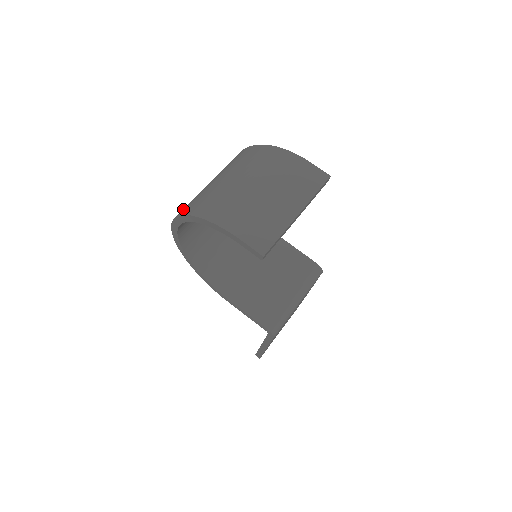
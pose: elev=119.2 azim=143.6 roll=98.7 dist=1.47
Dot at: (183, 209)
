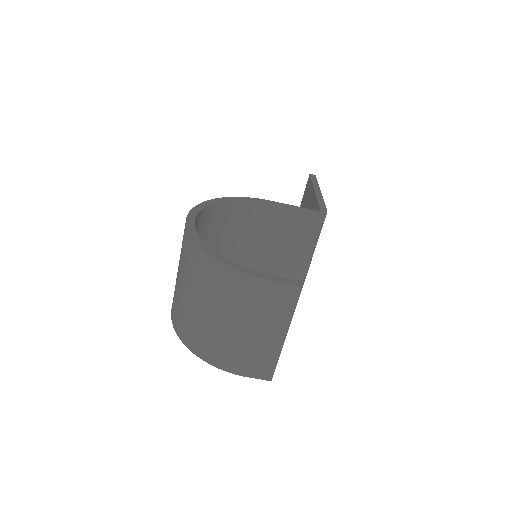
Dot at: (175, 321)
